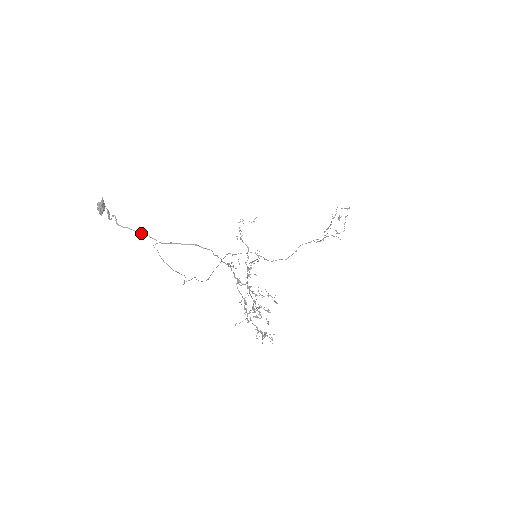
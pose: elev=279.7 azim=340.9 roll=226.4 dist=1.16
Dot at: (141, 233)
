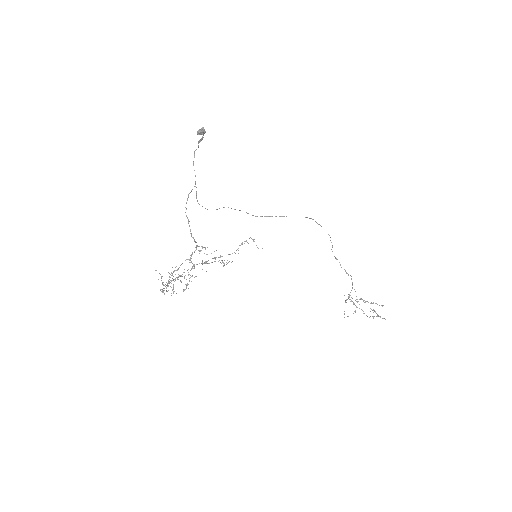
Dot at: occluded
